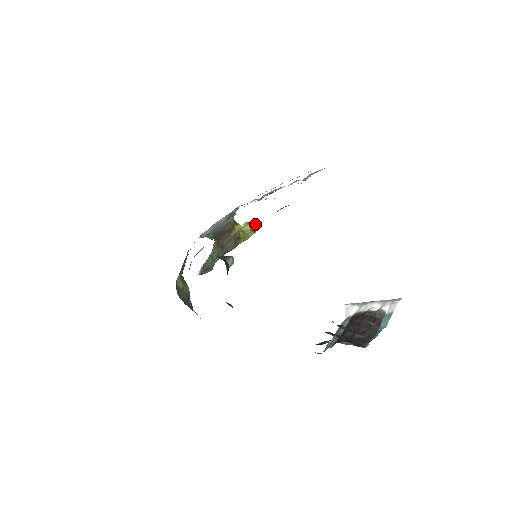
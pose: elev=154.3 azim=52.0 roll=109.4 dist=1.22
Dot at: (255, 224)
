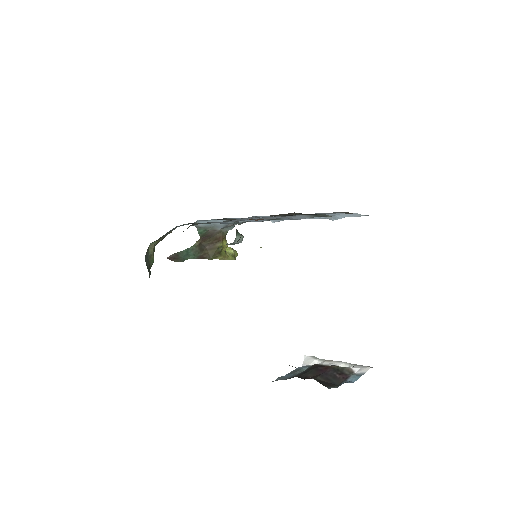
Dot at: (237, 253)
